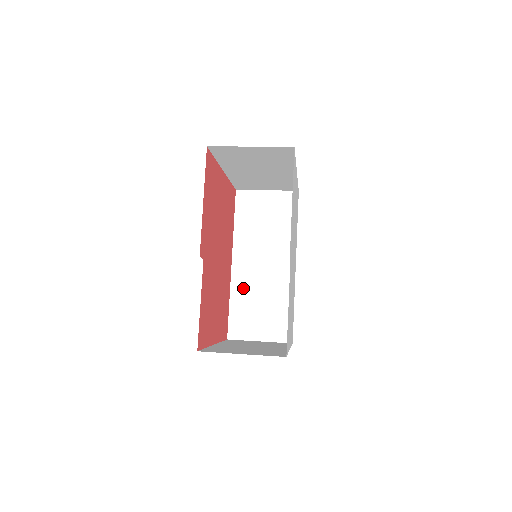
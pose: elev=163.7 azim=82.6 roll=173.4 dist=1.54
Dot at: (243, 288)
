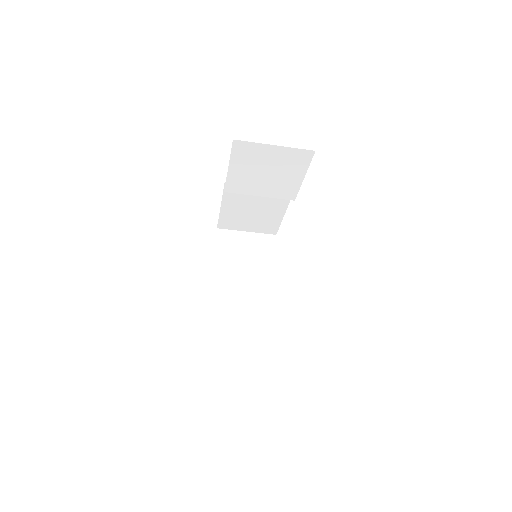
Dot at: occluded
